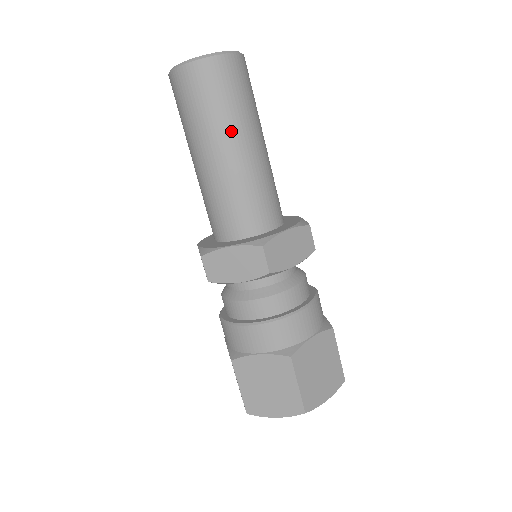
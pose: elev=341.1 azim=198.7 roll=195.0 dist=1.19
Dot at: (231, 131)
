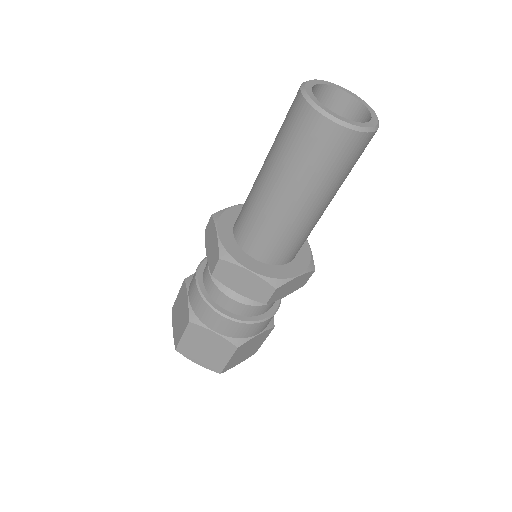
Dot at: (319, 193)
